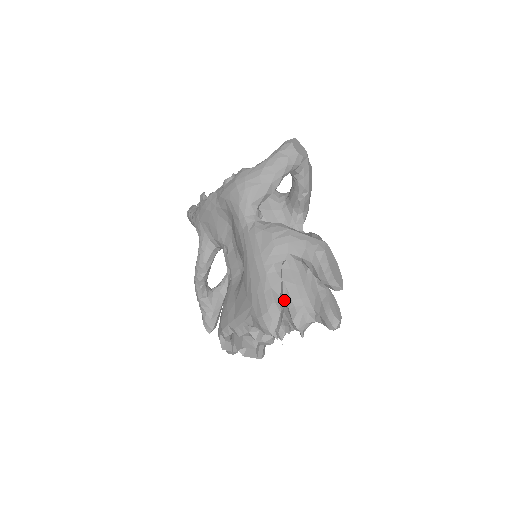
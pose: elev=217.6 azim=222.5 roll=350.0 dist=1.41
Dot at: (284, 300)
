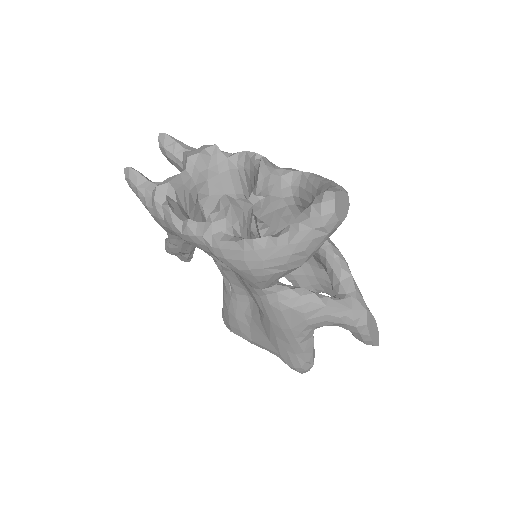
Dot at: occluded
